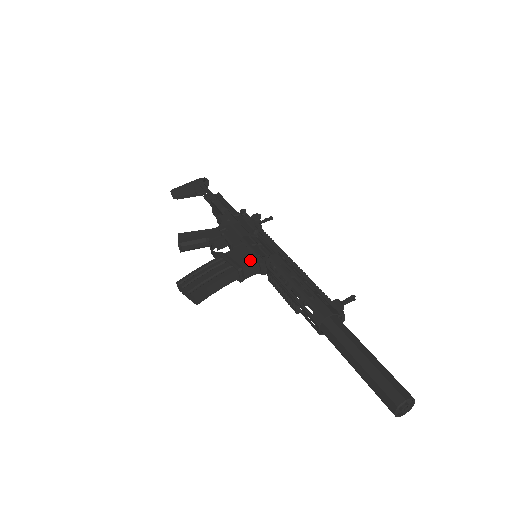
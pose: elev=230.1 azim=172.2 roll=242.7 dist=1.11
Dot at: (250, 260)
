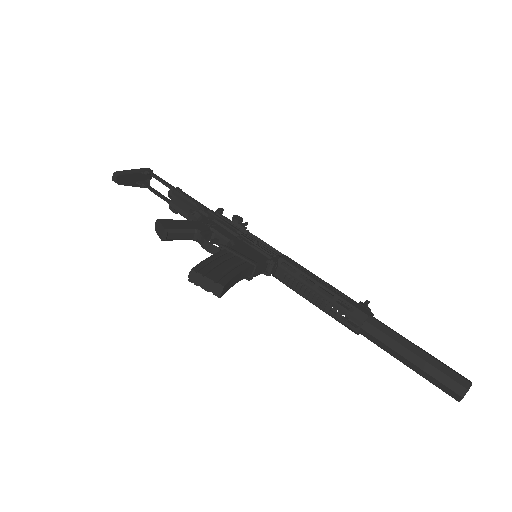
Dot at: (261, 257)
